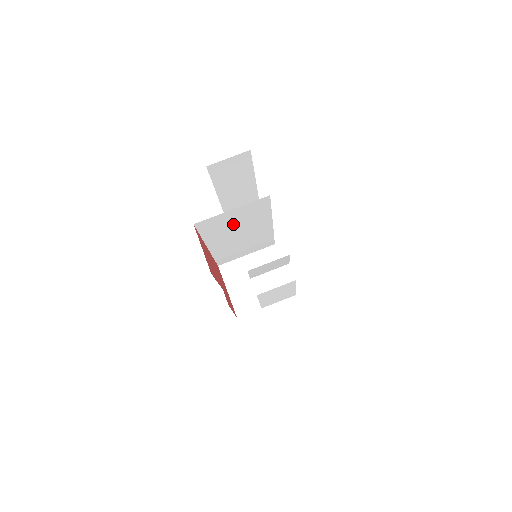
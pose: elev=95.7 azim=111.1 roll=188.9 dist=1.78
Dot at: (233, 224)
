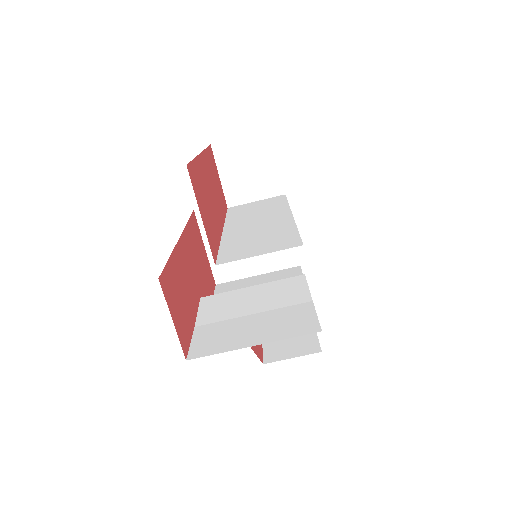
Dot at: (227, 241)
